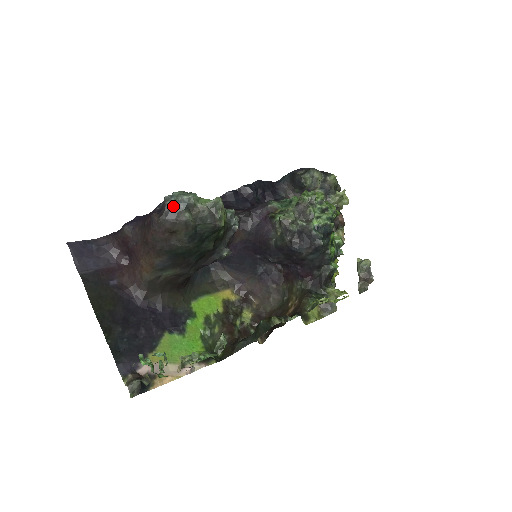
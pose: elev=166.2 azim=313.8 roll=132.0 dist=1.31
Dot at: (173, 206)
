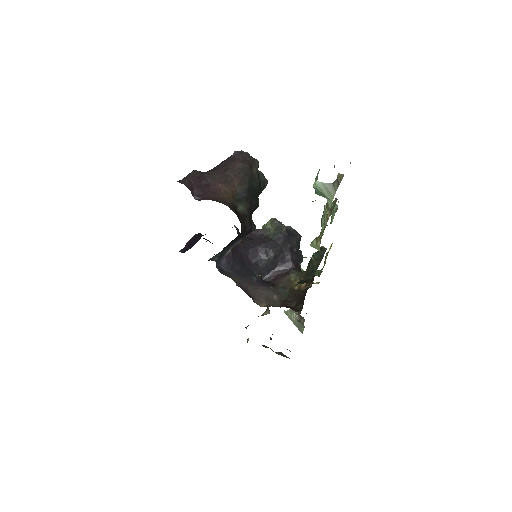
Dot at: occluded
